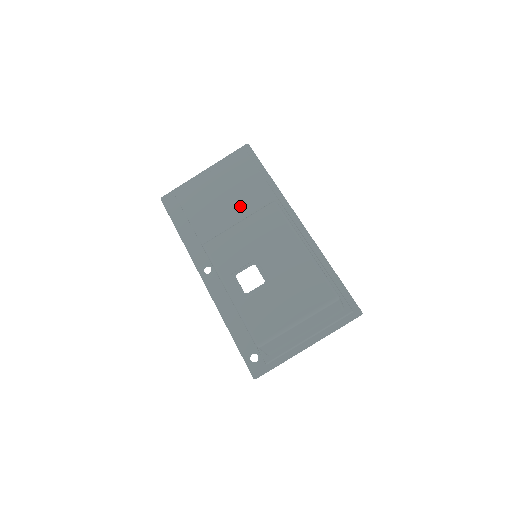
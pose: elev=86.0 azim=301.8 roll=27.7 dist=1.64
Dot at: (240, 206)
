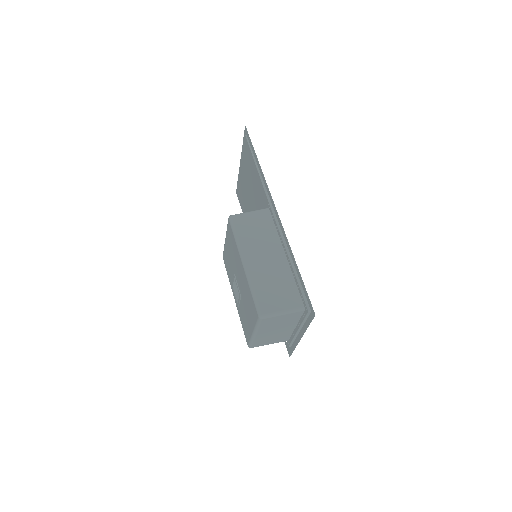
Dot at: (255, 198)
